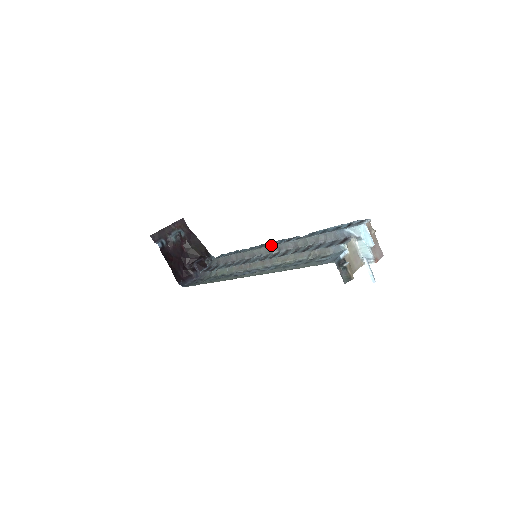
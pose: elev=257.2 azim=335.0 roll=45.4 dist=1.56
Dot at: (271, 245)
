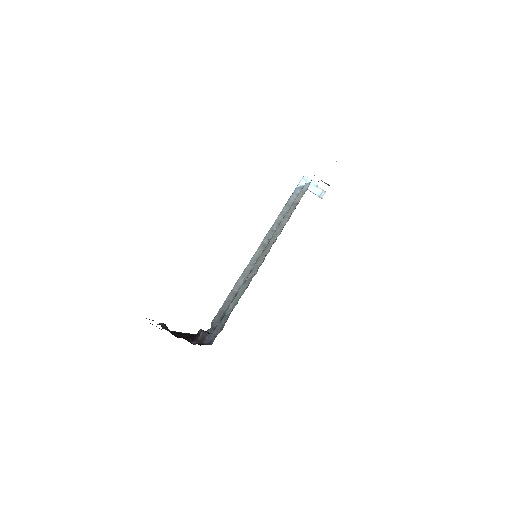
Dot at: (258, 247)
